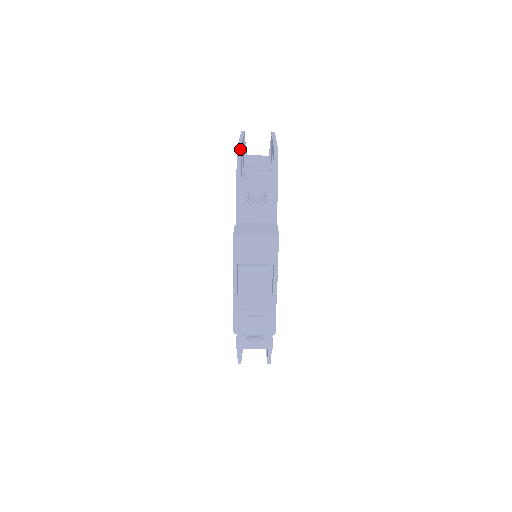
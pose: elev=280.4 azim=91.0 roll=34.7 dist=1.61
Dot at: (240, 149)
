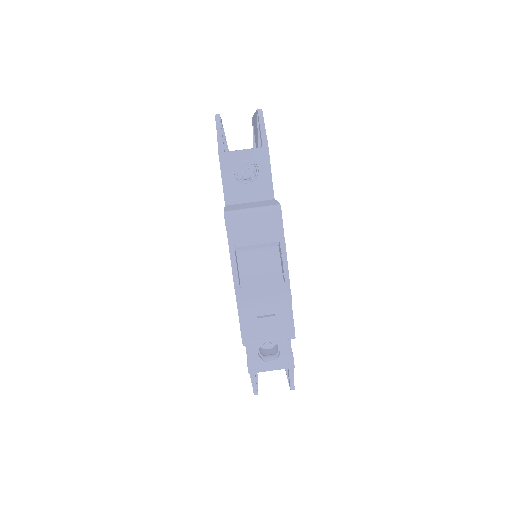
Dot at: (218, 116)
